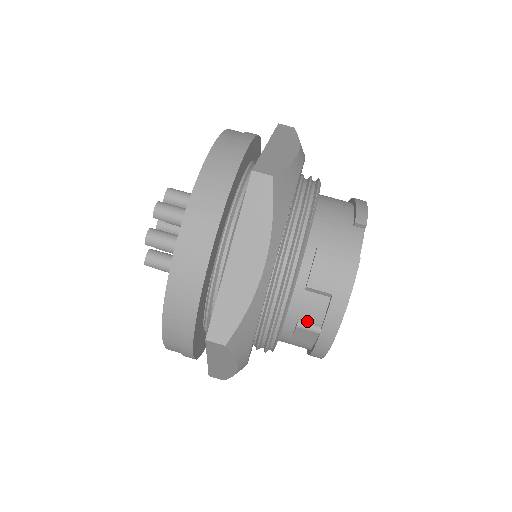
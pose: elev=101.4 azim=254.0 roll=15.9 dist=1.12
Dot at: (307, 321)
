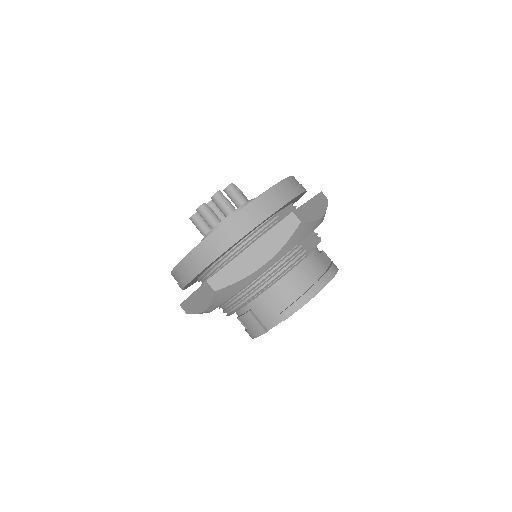
Dot at: occluded
